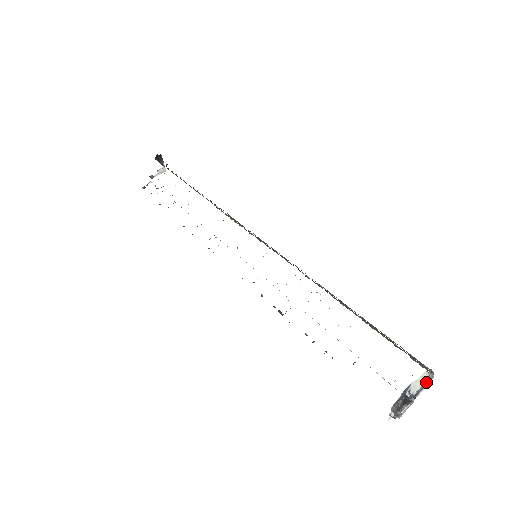
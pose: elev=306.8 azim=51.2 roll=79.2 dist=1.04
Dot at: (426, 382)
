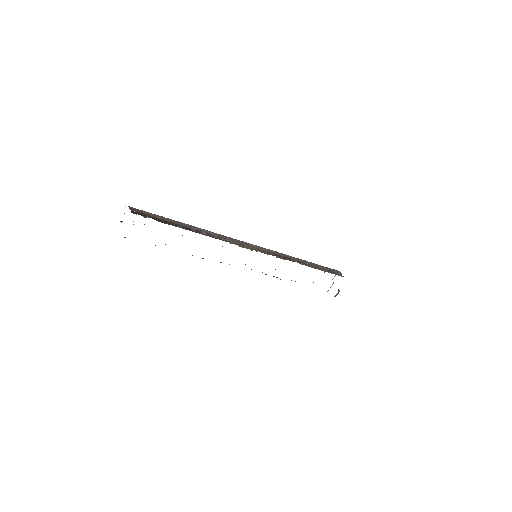
Dot at: occluded
